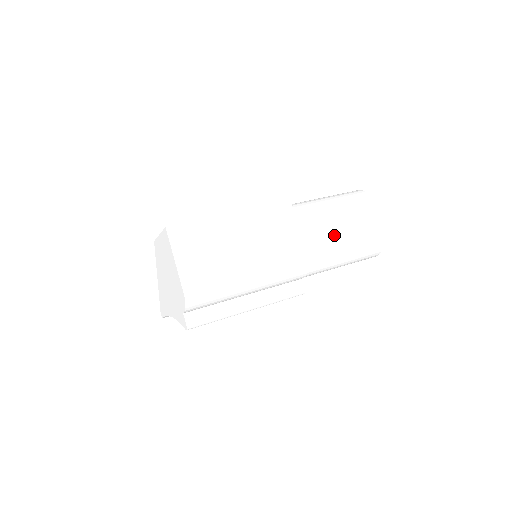
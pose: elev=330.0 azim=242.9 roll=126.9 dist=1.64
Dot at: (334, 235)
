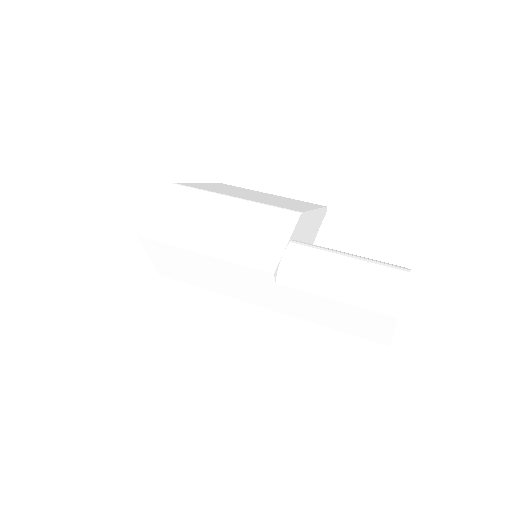
Dot at: (321, 314)
